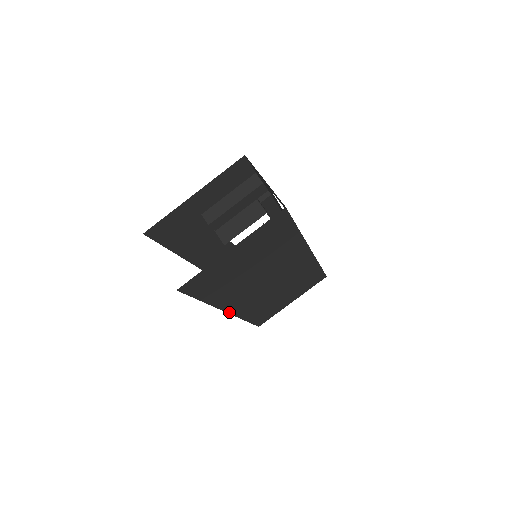
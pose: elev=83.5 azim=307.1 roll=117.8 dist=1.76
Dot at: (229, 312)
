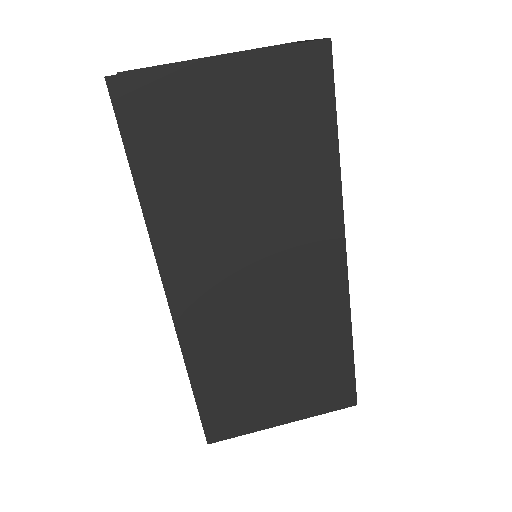
Dot at: (170, 301)
